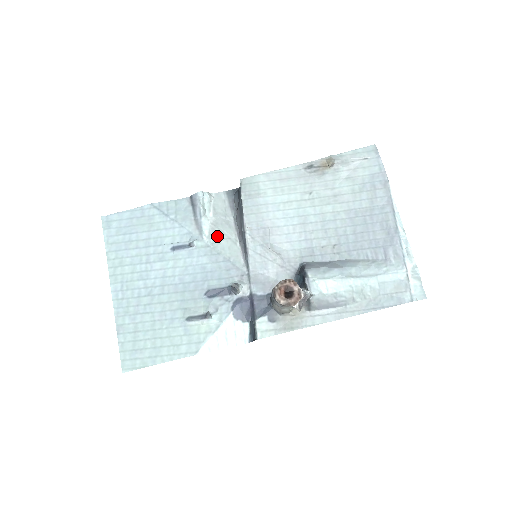
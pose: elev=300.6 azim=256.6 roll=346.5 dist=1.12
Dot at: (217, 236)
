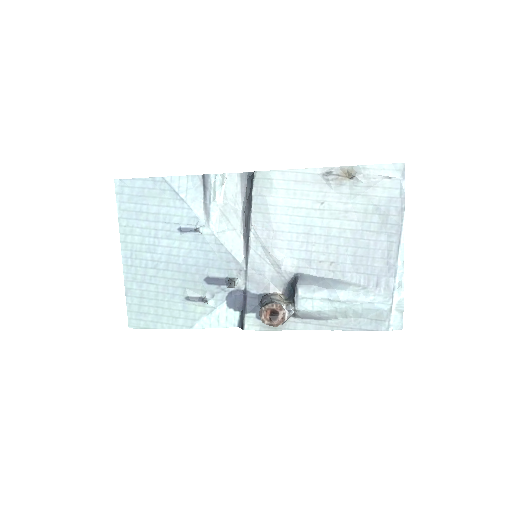
Dot at: (223, 225)
